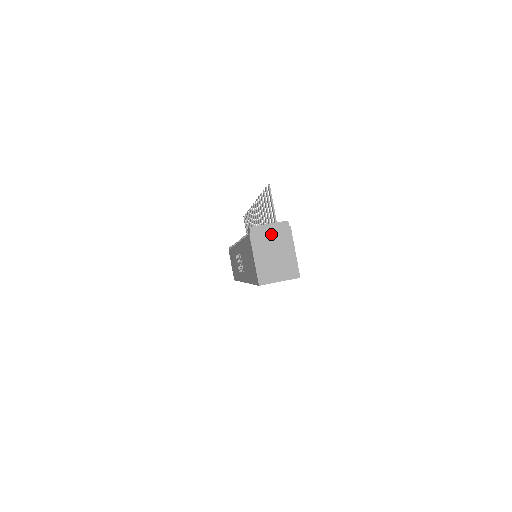
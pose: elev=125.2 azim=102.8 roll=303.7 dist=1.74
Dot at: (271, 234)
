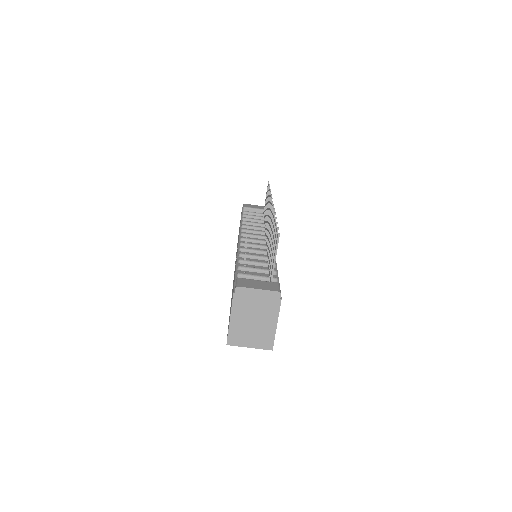
Dot at: (257, 300)
